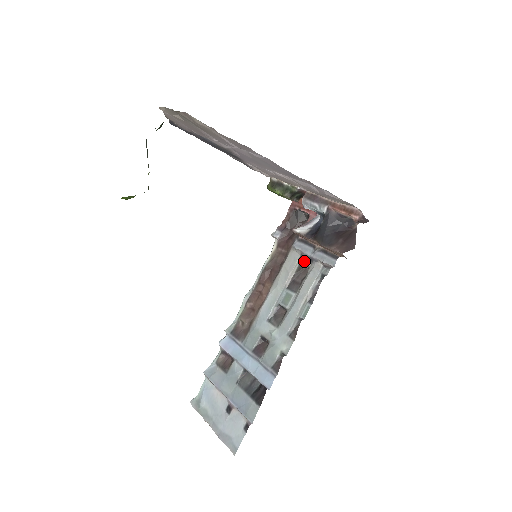
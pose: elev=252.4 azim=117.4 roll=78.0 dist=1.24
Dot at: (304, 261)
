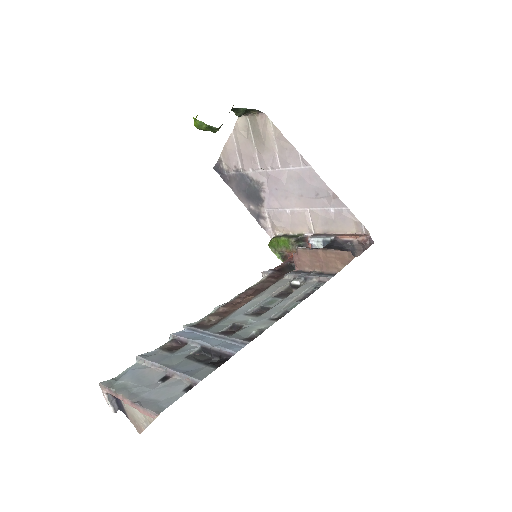
Dot at: (298, 279)
